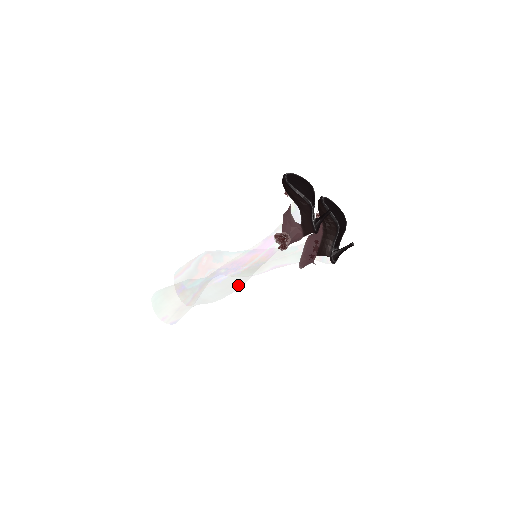
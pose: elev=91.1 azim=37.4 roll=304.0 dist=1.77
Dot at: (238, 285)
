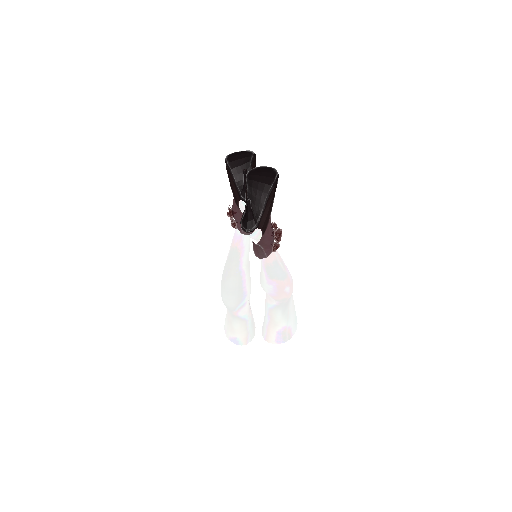
Dot at: (228, 278)
